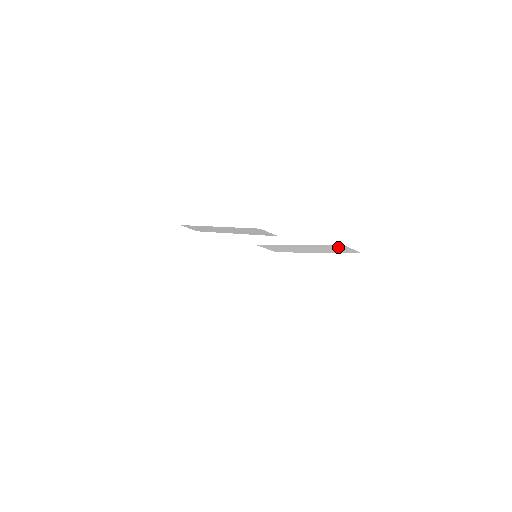
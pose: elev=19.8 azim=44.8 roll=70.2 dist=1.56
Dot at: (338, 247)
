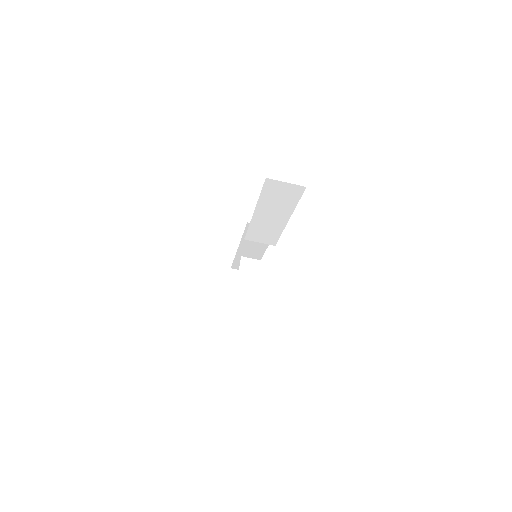
Dot at: (274, 188)
